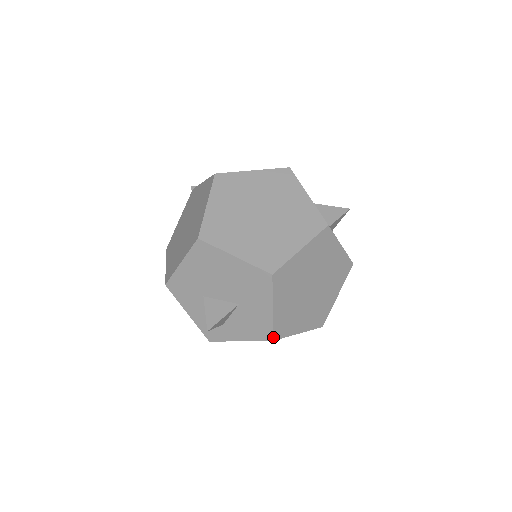
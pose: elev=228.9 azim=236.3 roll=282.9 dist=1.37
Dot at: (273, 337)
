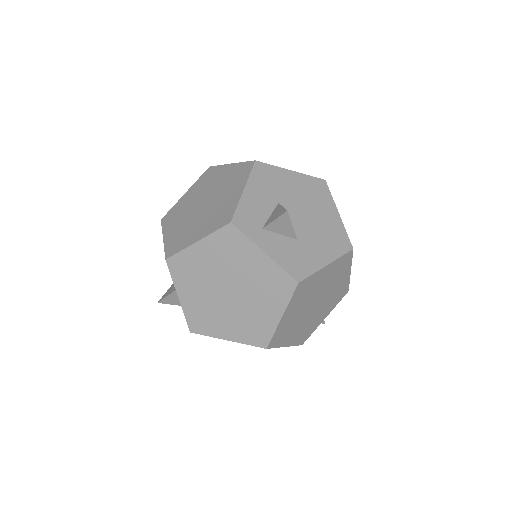
Dot at: (189, 328)
